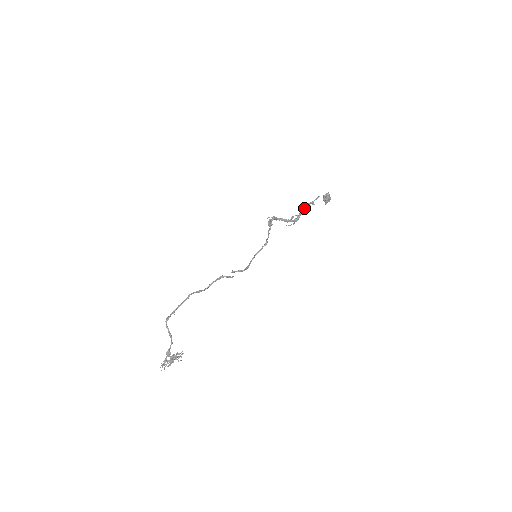
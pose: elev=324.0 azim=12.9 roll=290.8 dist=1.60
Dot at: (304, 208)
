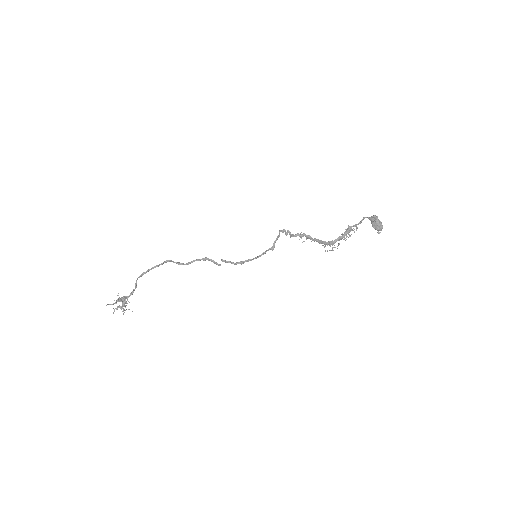
Dot at: (345, 231)
